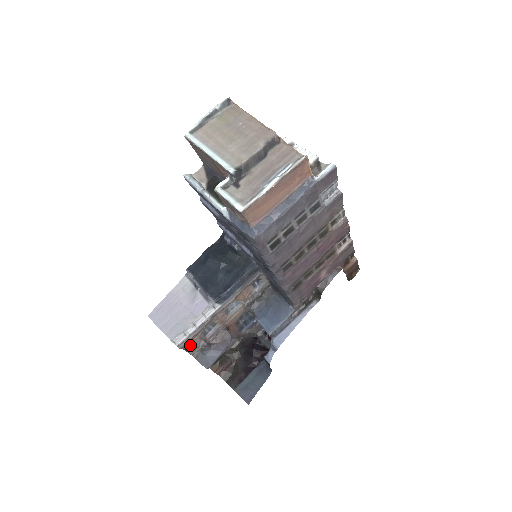
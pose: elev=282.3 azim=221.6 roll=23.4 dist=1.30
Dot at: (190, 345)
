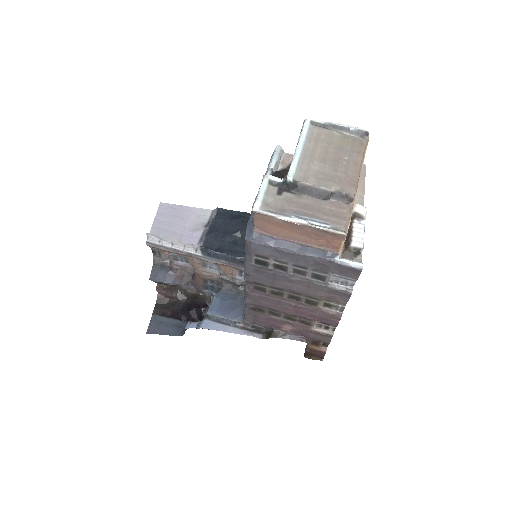
Dot at: (159, 252)
